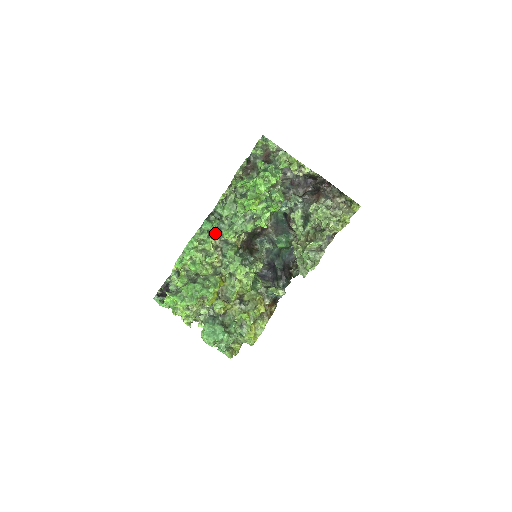
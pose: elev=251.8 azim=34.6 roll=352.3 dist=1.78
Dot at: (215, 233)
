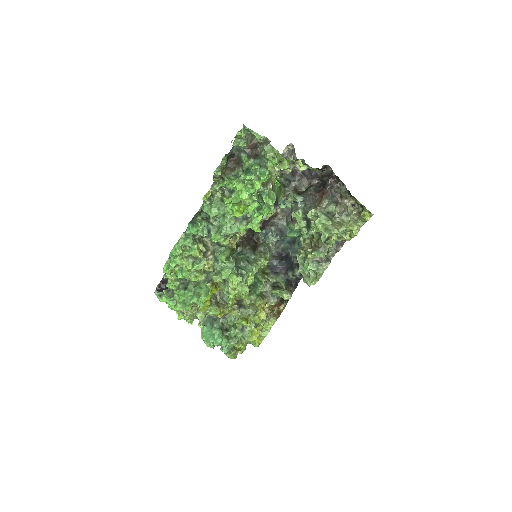
Dot at: (204, 235)
